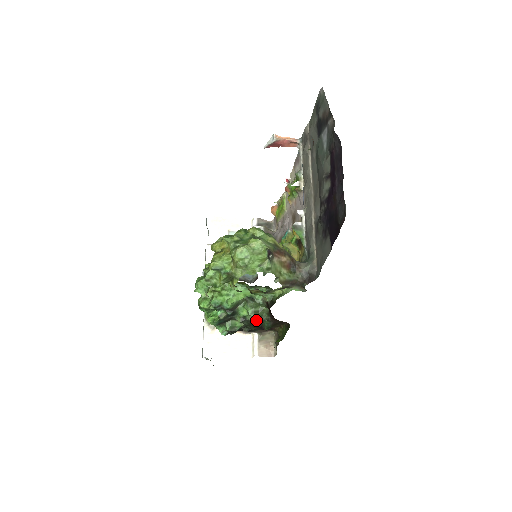
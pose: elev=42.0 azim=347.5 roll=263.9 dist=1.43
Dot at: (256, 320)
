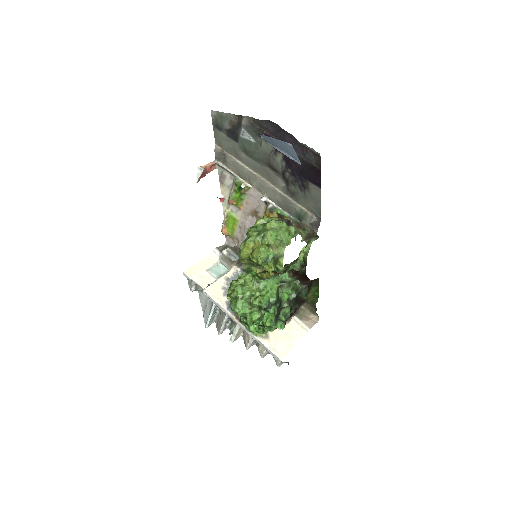
Dot at: (296, 296)
